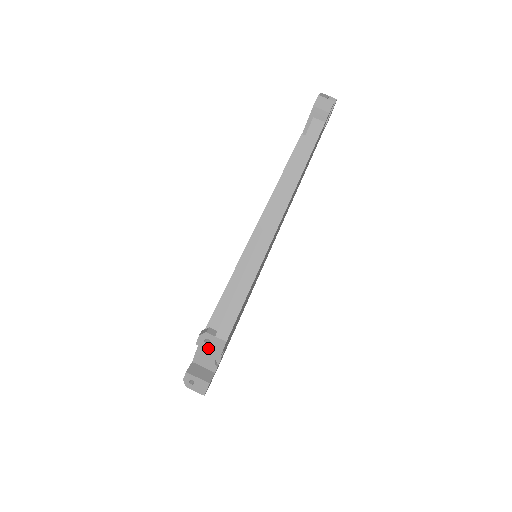
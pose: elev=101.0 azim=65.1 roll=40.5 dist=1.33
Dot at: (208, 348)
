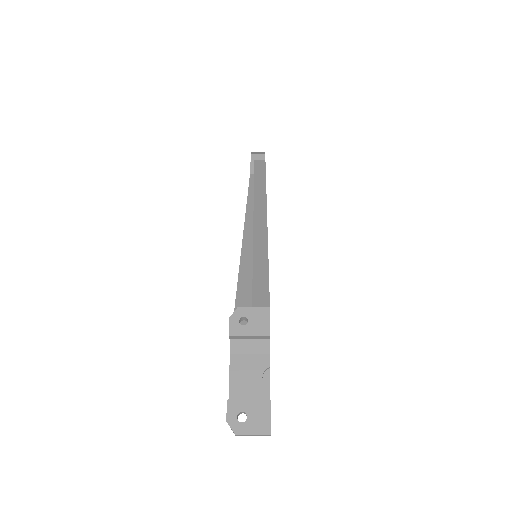
Dot at: (248, 332)
